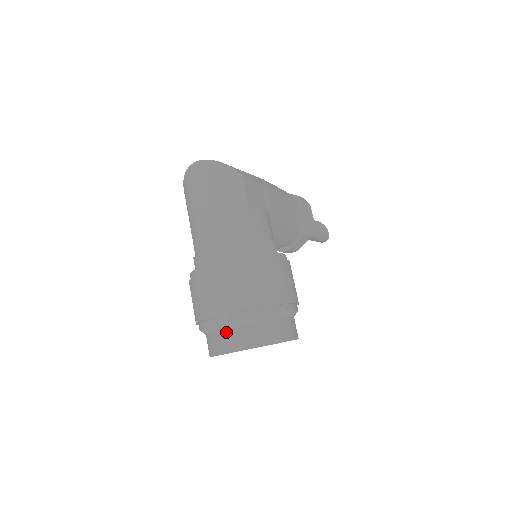
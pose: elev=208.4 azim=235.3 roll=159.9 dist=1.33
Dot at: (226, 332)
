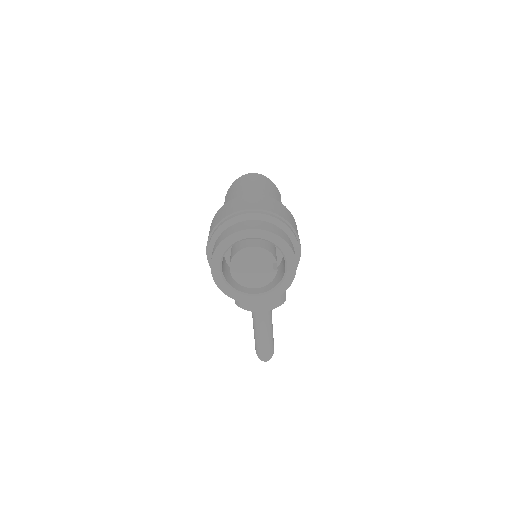
Dot at: (253, 221)
